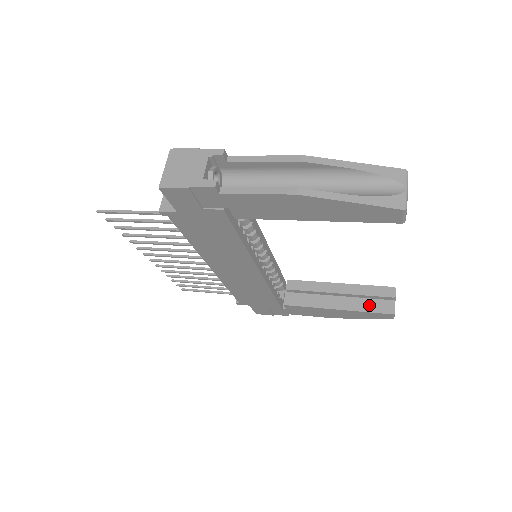
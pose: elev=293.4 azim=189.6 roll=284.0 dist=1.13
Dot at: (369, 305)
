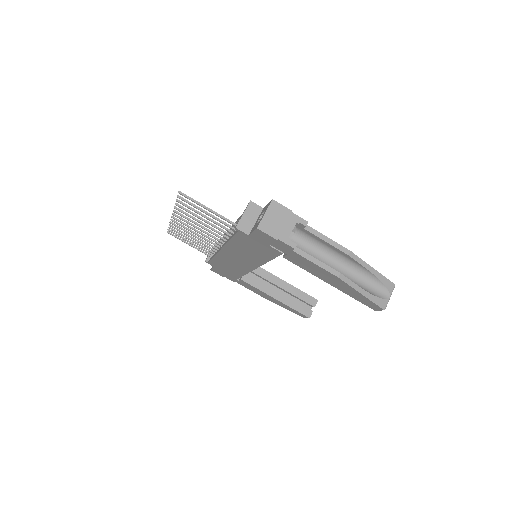
Dot at: (297, 305)
